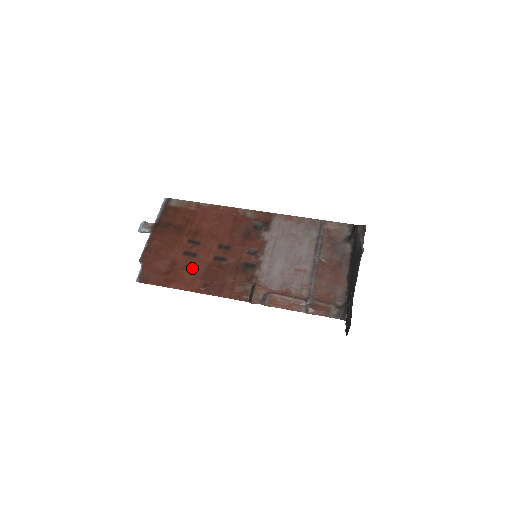
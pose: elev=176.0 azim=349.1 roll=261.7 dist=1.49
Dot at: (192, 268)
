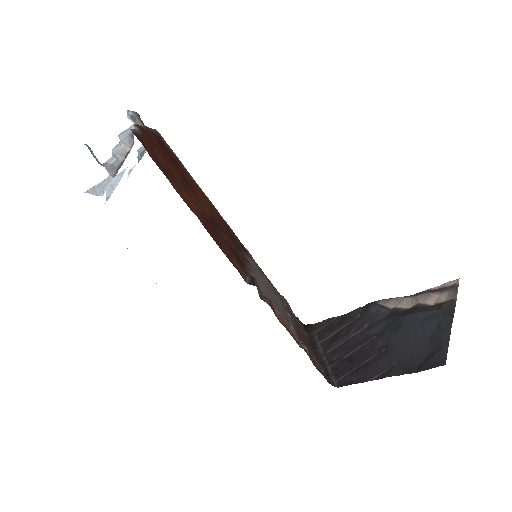
Dot at: (190, 197)
